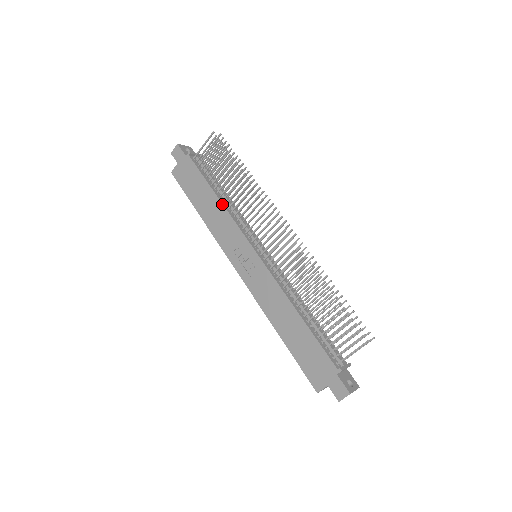
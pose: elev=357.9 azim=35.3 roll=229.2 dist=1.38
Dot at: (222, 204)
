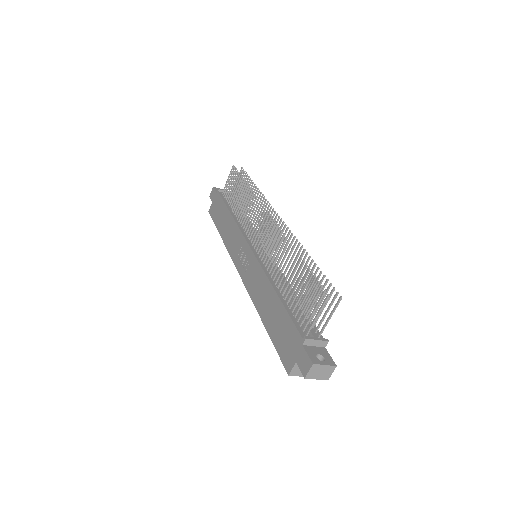
Dot at: (233, 218)
